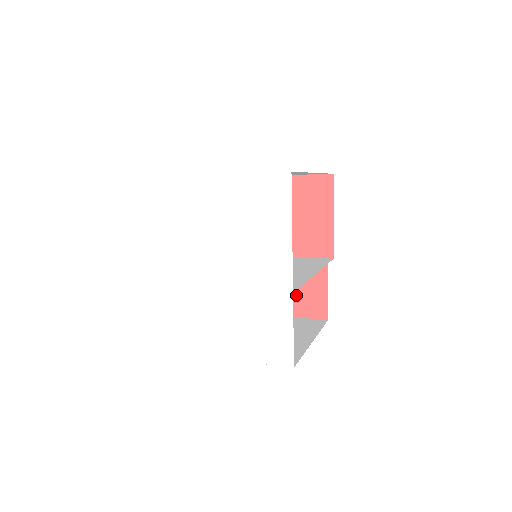
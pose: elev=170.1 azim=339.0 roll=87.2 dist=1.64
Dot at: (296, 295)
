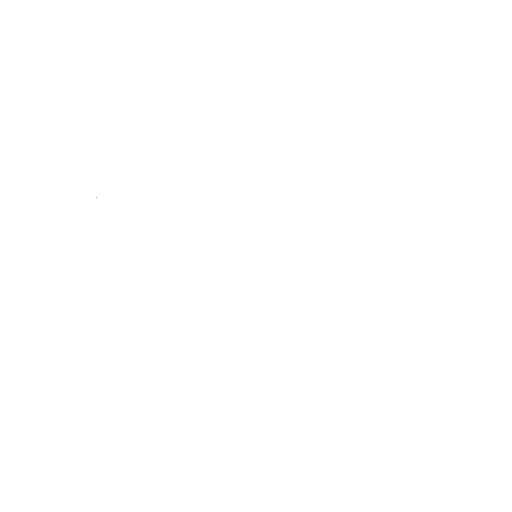
Dot at: occluded
